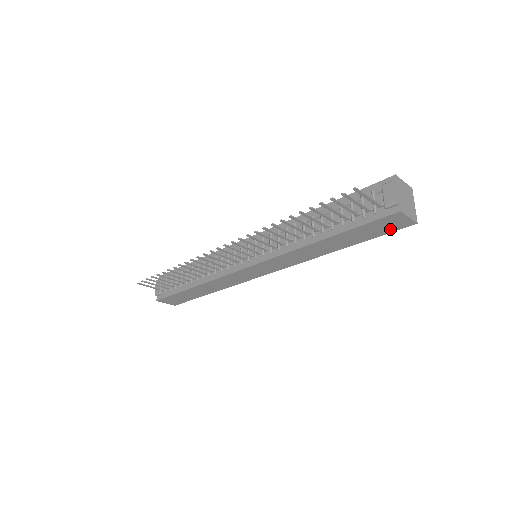
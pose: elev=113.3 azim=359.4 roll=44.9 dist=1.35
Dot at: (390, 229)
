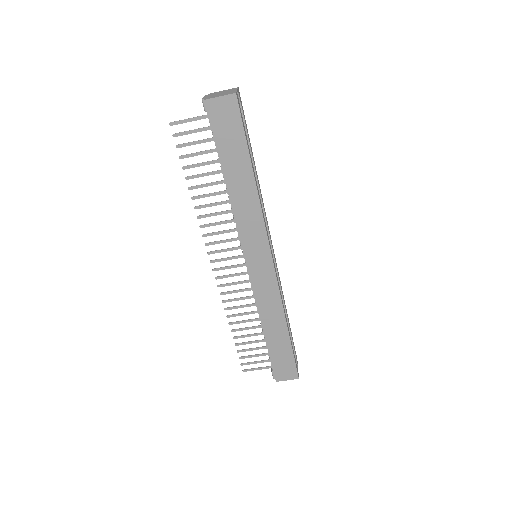
Dot at: (235, 119)
